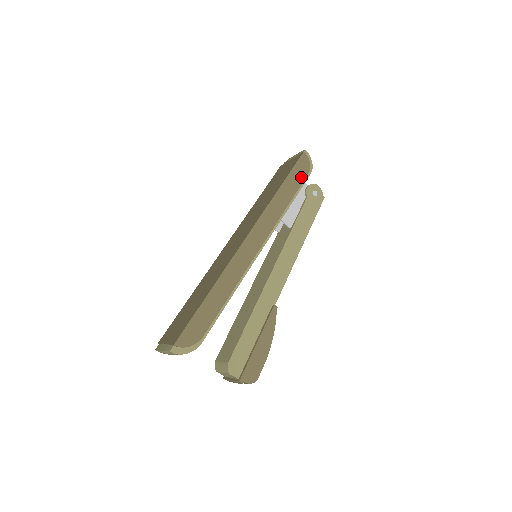
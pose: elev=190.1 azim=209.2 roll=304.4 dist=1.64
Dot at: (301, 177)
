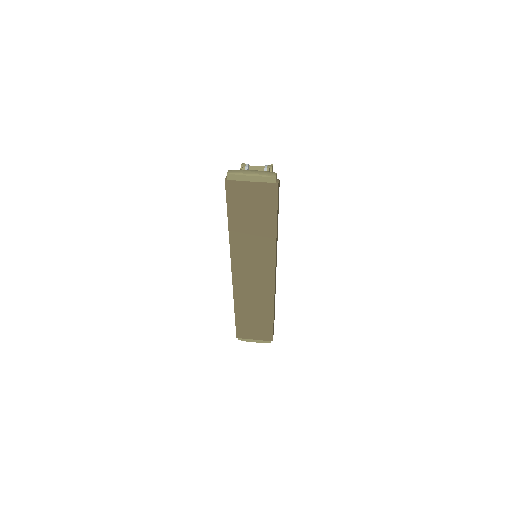
Dot at: occluded
